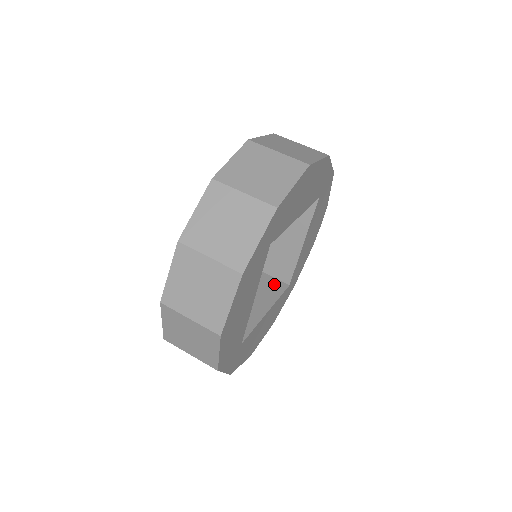
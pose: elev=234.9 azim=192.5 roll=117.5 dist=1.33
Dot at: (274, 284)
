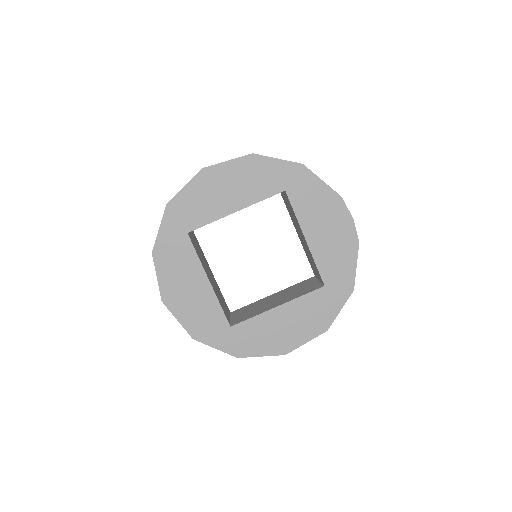
Dot at: (313, 287)
